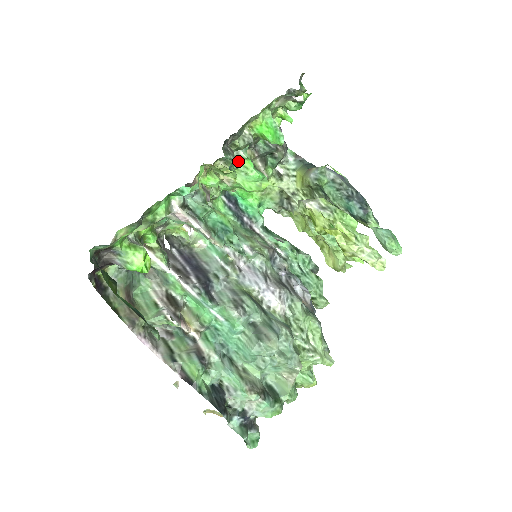
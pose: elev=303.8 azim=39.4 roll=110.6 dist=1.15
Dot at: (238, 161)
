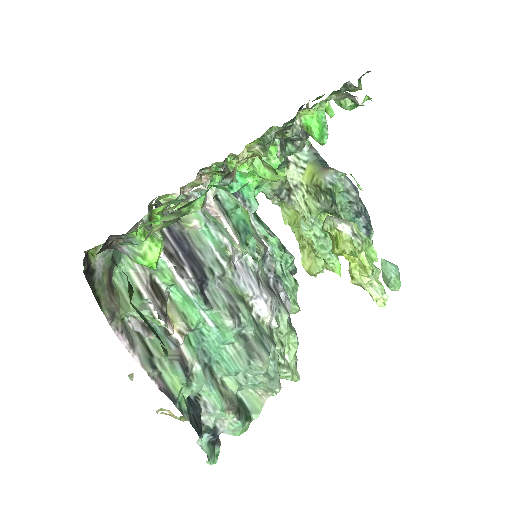
Dot at: occluded
